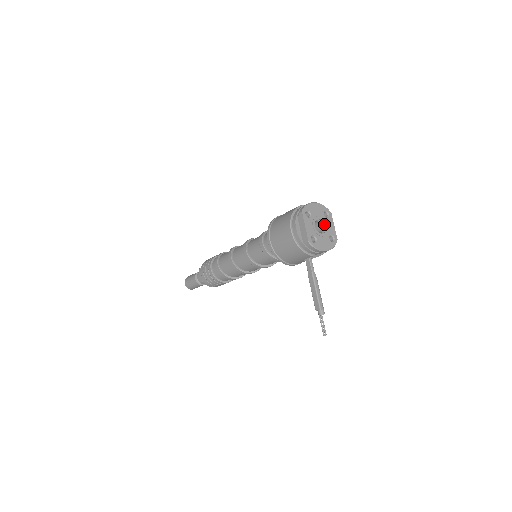
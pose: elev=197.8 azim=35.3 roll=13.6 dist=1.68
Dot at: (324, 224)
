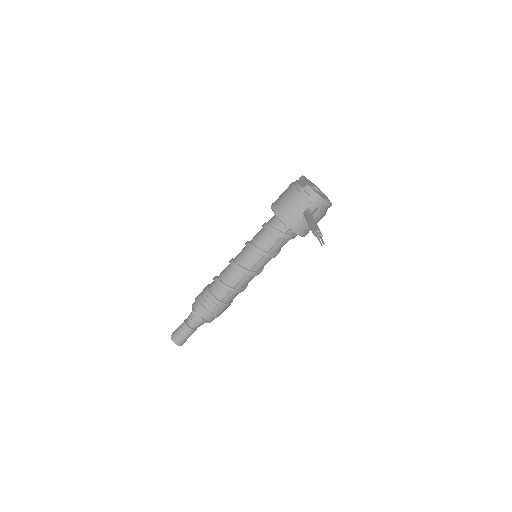
Dot at: occluded
